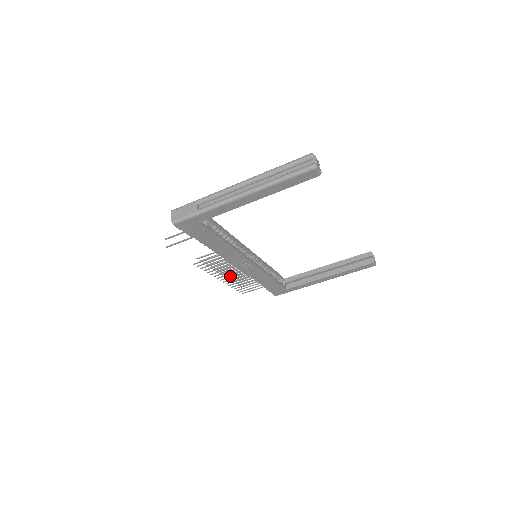
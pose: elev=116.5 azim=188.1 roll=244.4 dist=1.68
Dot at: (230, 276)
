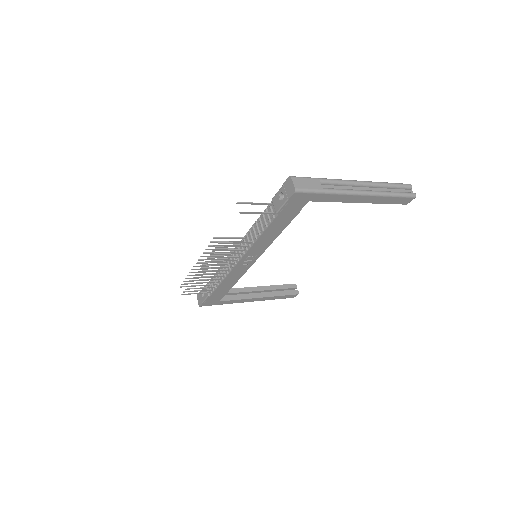
Dot at: (212, 270)
